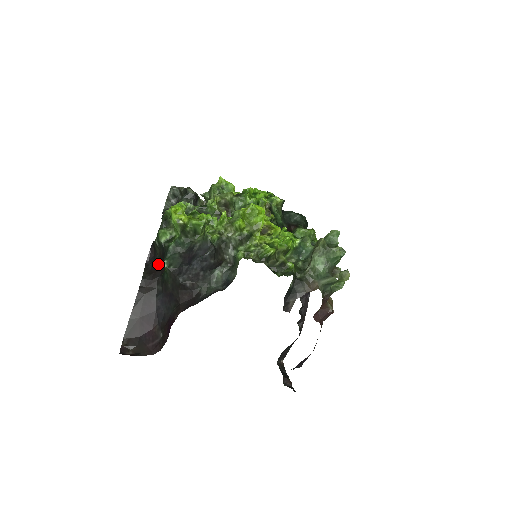
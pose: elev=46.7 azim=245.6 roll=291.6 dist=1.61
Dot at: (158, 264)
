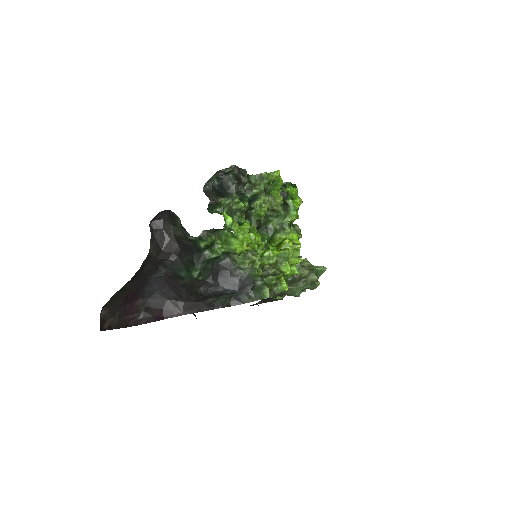
Dot at: (170, 242)
